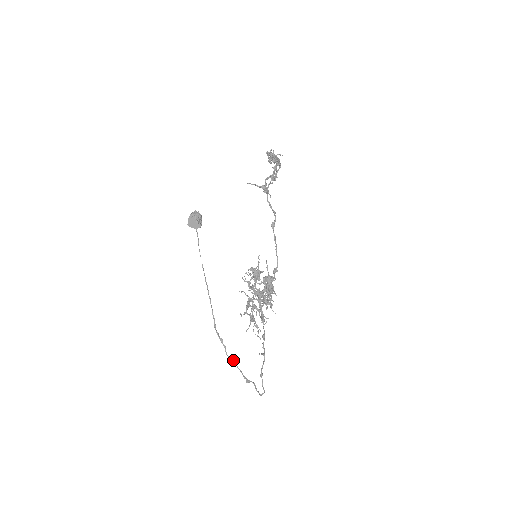
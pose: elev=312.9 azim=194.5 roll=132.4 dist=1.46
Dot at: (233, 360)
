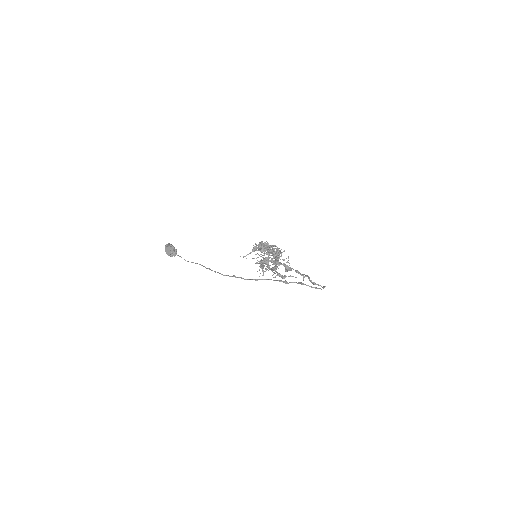
Dot at: (256, 279)
